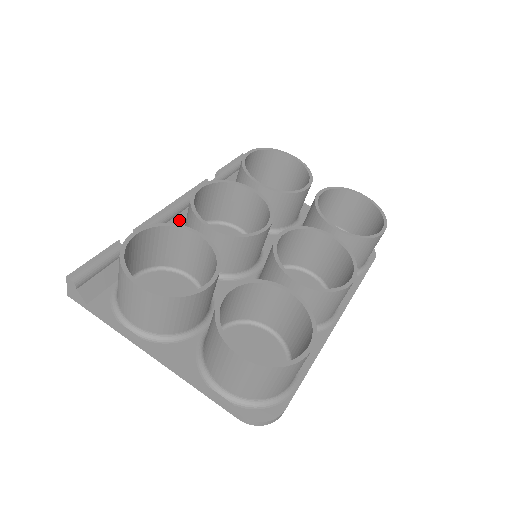
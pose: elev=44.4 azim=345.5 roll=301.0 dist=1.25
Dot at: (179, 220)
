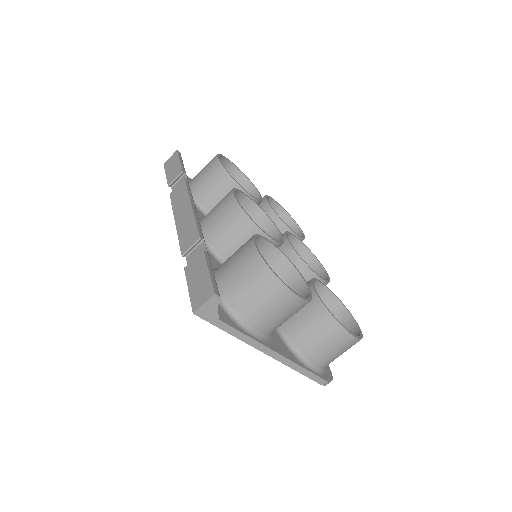
Dot at: occluded
